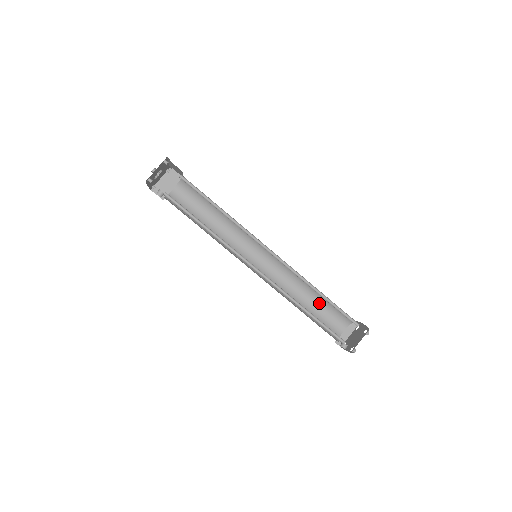
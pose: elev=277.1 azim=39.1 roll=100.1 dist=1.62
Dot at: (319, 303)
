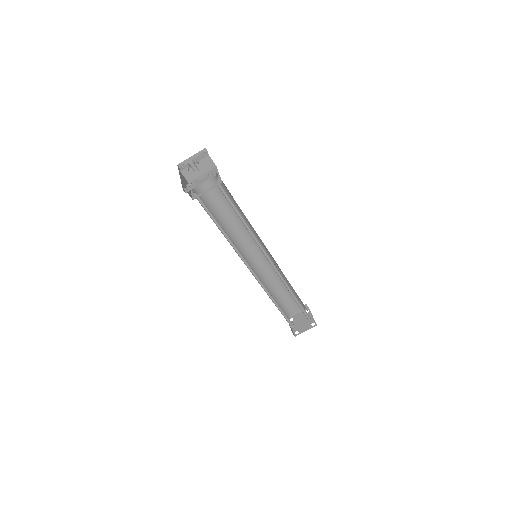
Dot at: (288, 291)
